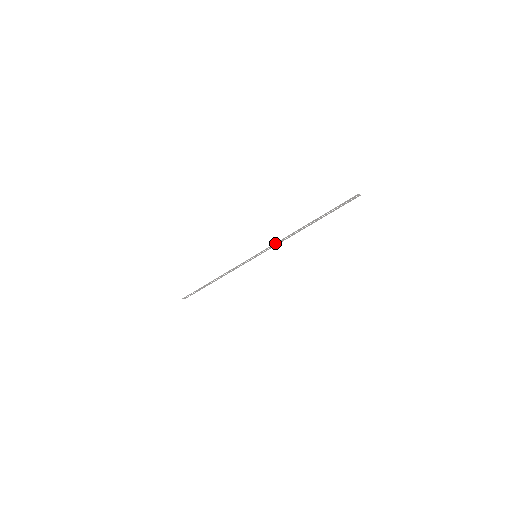
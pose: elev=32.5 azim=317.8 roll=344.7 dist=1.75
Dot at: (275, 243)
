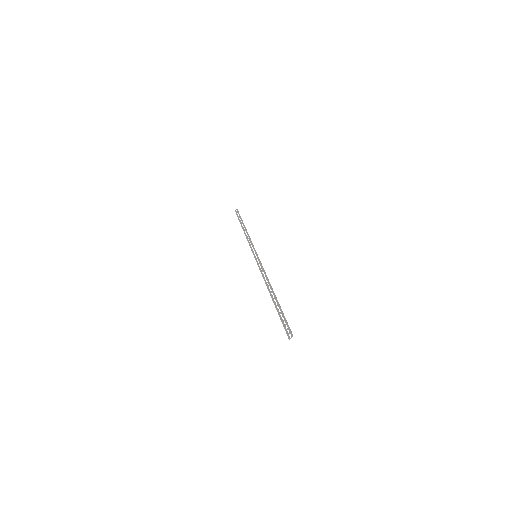
Dot at: occluded
